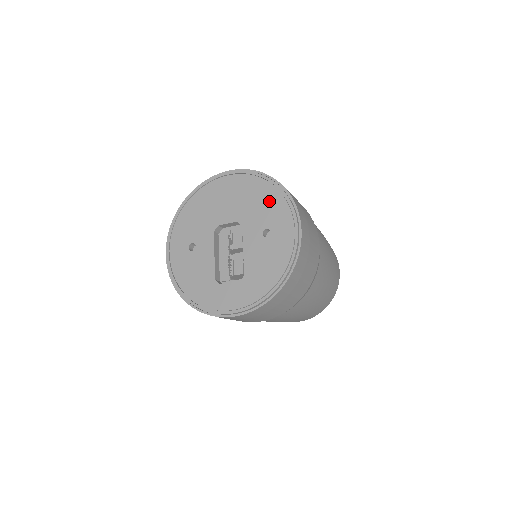
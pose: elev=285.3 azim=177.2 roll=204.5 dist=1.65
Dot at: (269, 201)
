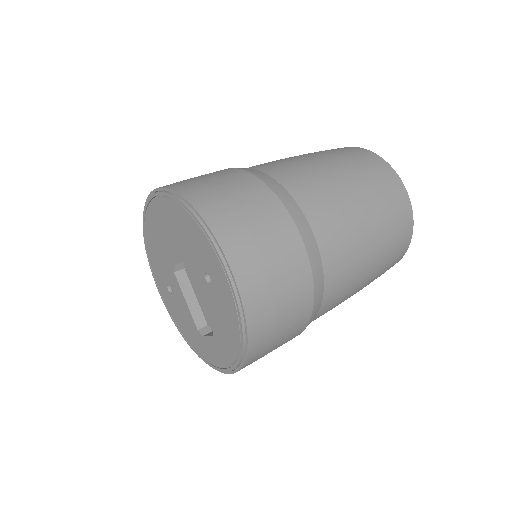
Dot at: (192, 235)
